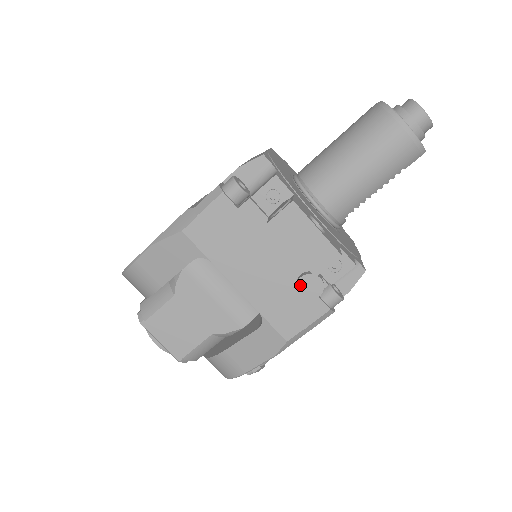
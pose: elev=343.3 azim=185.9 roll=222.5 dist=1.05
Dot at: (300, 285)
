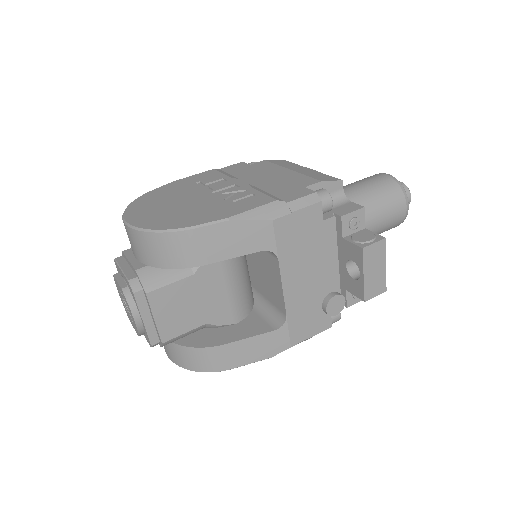
Dot at: (331, 302)
